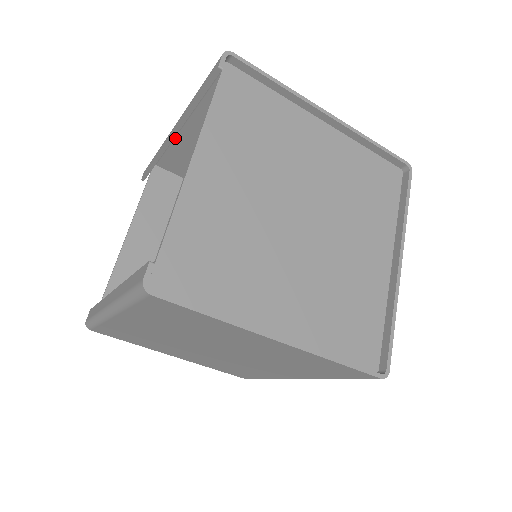
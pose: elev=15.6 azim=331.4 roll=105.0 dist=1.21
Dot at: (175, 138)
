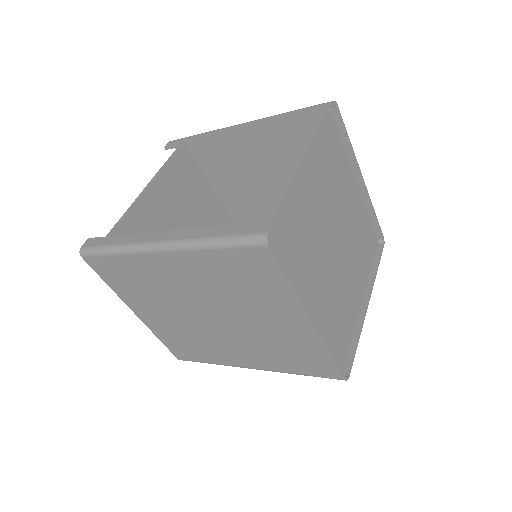
Dot at: occluded
